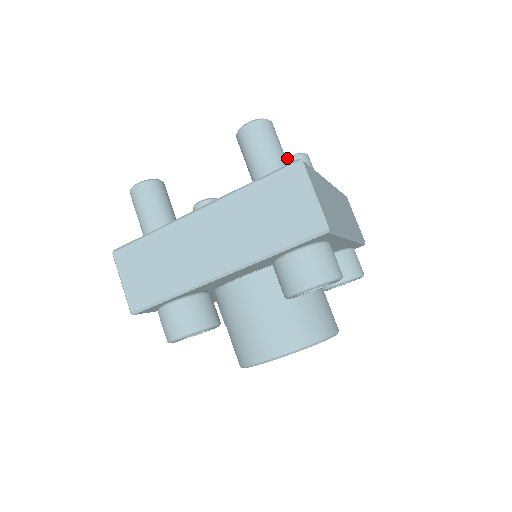
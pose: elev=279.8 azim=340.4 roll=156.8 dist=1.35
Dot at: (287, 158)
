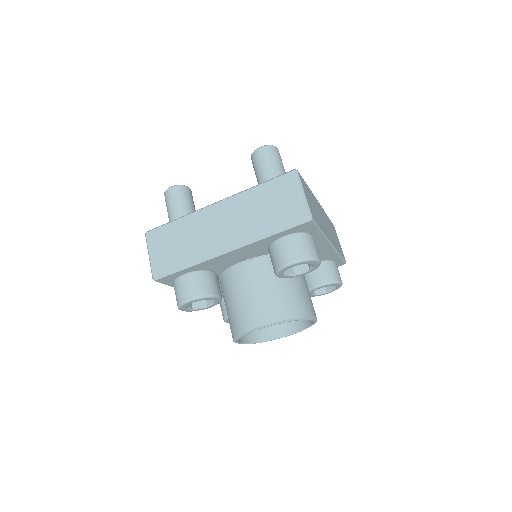
Dot at: occluded
